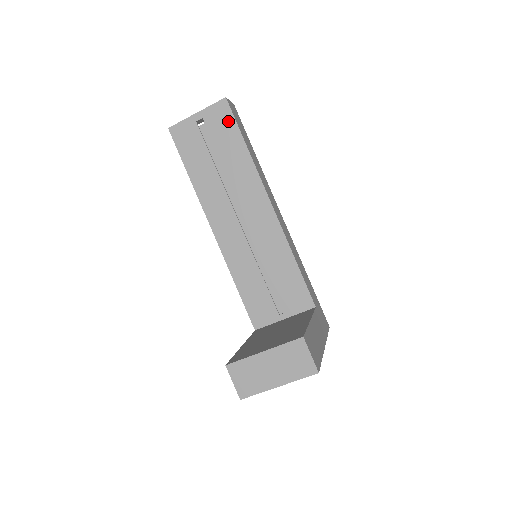
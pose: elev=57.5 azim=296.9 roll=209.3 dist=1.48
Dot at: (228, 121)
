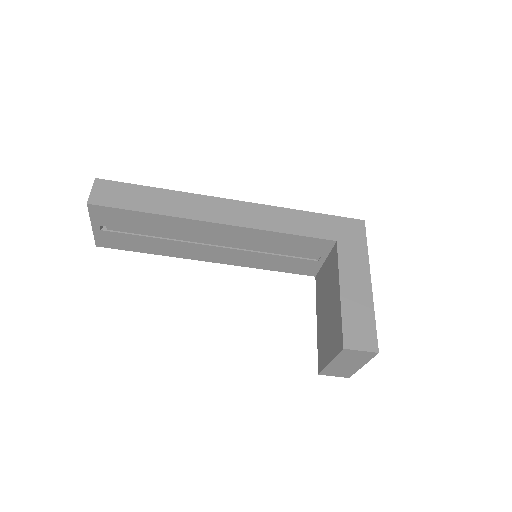
Dot at: (113, 213)
